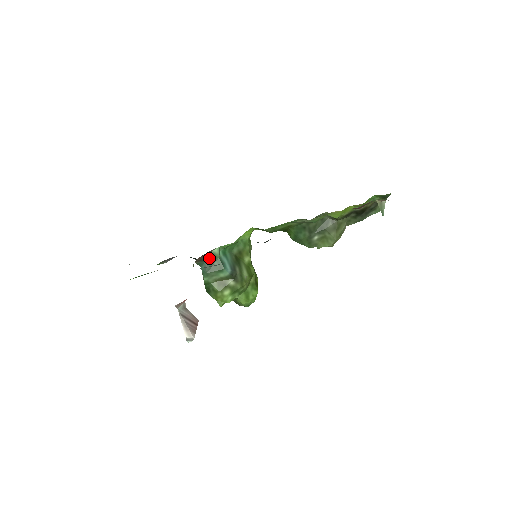
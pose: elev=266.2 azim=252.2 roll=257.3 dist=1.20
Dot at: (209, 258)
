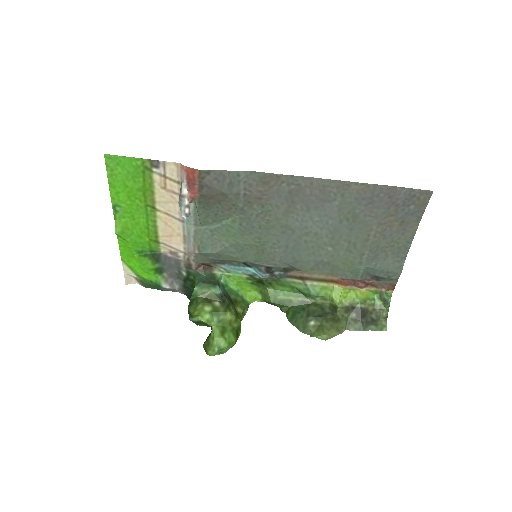
Dot at: (209, 276)
